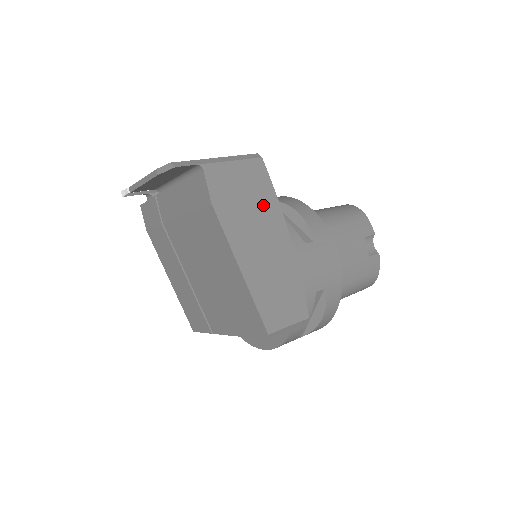
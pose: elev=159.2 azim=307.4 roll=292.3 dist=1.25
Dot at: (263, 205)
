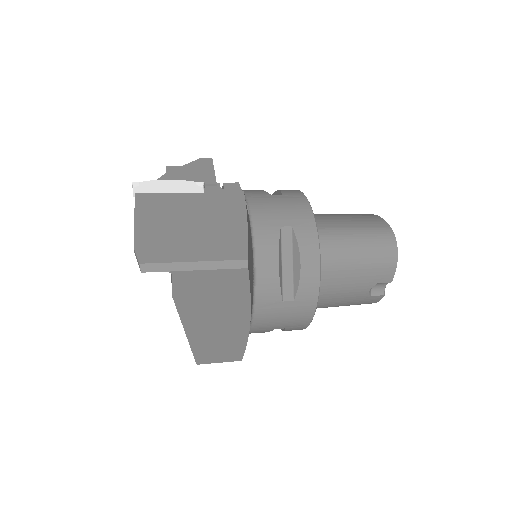
Dot at: (231, 300)
